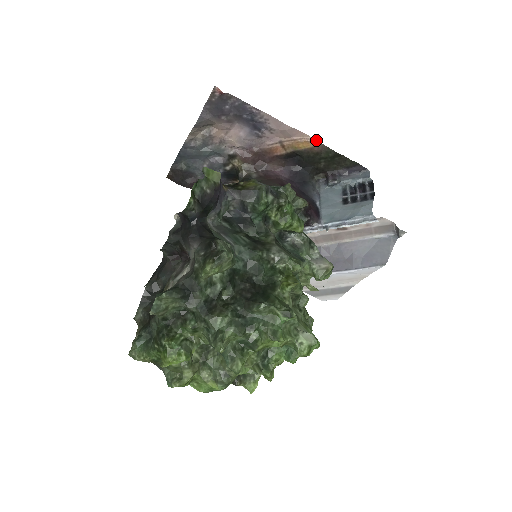
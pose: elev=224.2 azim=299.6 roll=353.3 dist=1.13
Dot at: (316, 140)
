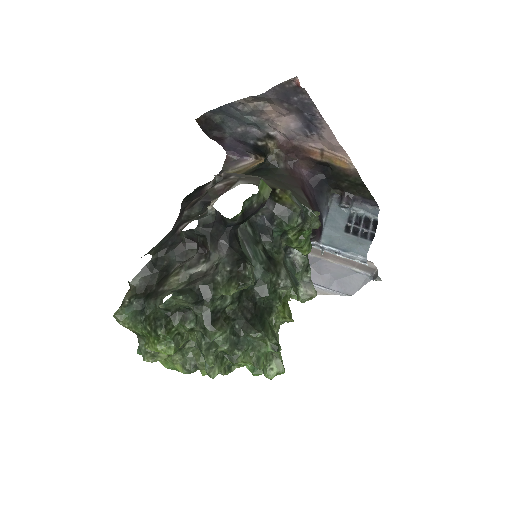
Dot at: occluded
